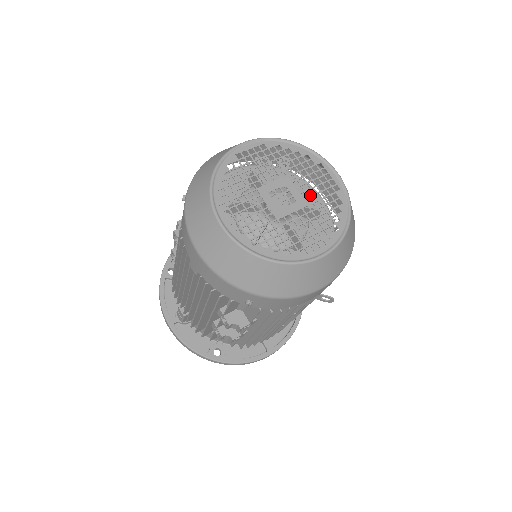
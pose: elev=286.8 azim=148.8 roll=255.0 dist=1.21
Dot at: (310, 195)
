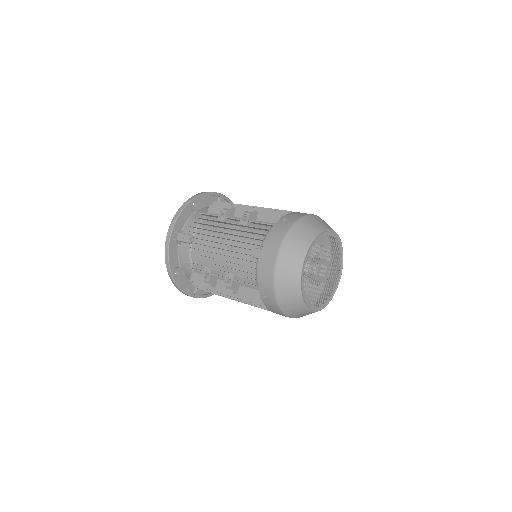
Dot at: (329, 279)
